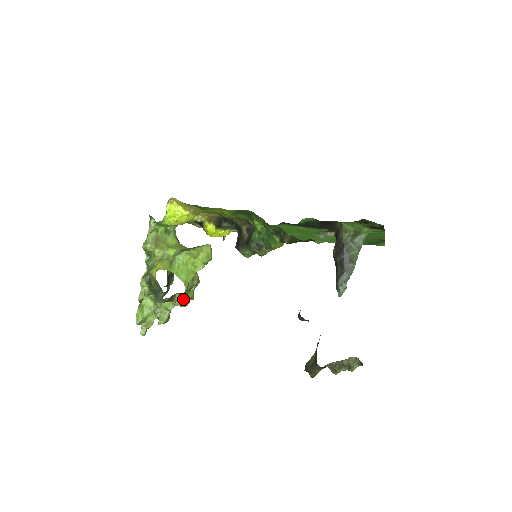
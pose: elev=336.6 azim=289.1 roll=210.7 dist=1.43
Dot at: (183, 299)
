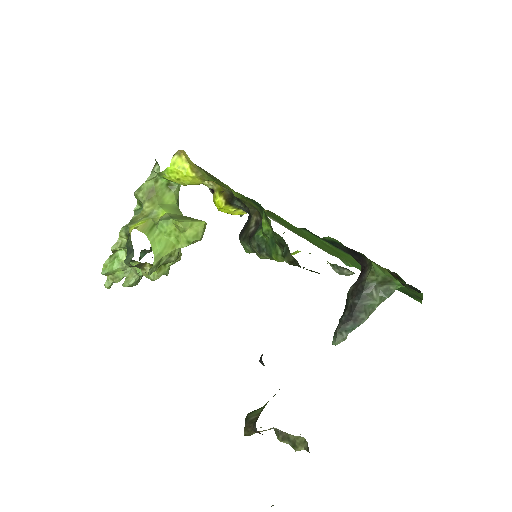
Dot at: occluded
